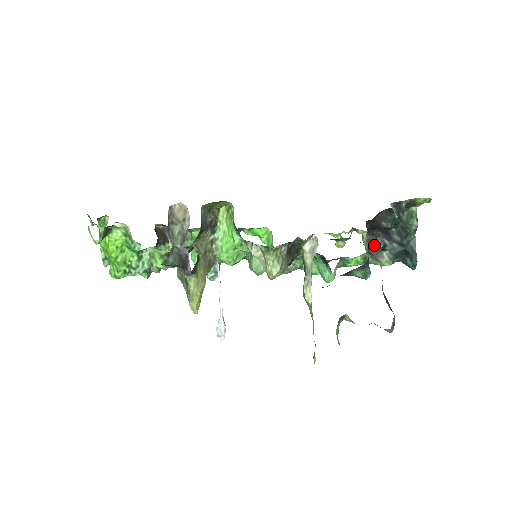
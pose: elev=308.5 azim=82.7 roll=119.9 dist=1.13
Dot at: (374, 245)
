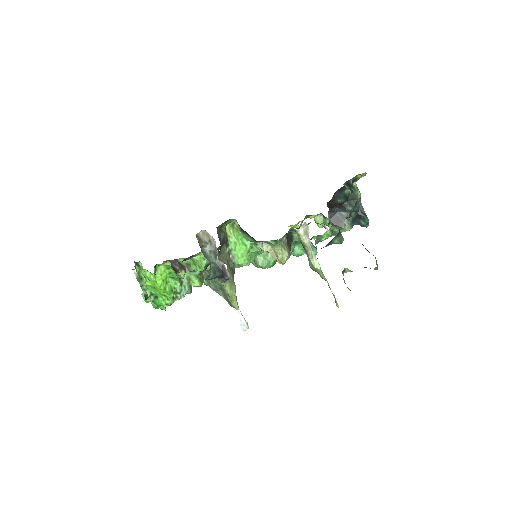
Dot at: (336, 219)
